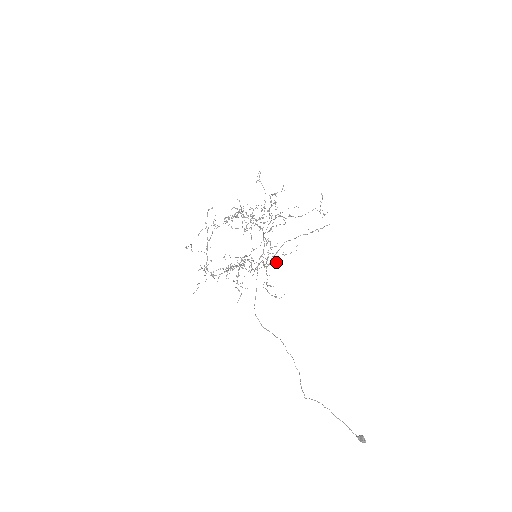
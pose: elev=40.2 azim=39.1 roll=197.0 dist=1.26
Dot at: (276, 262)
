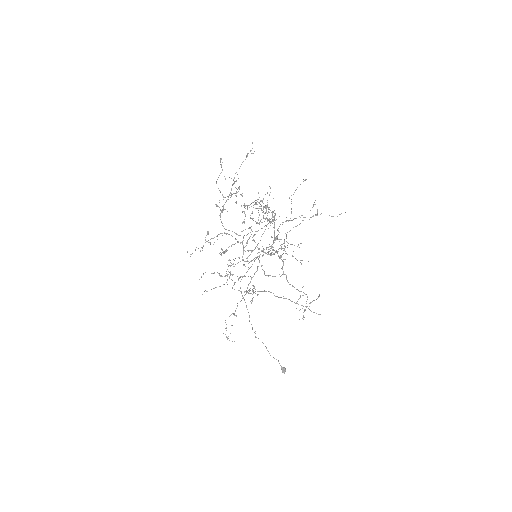
Dot at: (251, 303)
